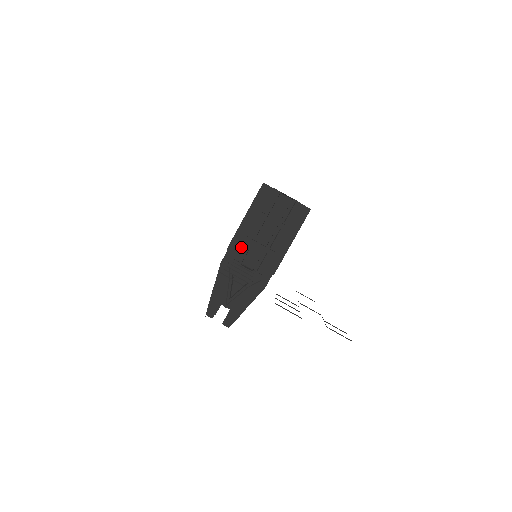
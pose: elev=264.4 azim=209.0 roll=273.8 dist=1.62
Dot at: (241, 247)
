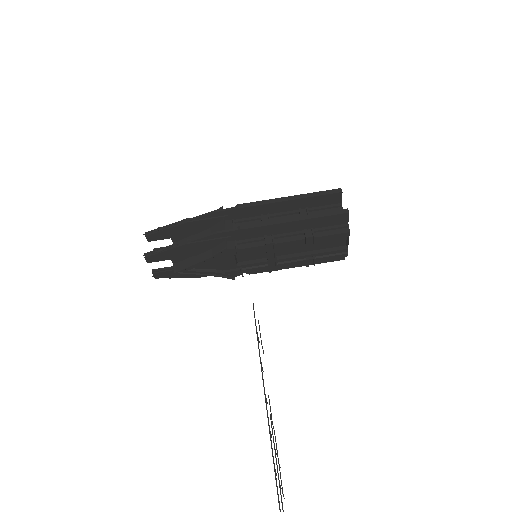
Dot at: (254, 241)
